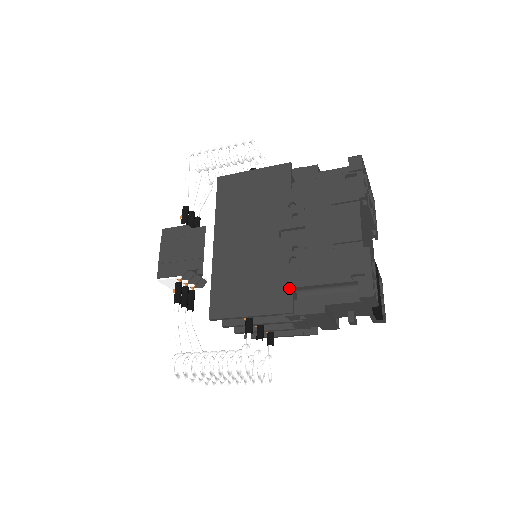
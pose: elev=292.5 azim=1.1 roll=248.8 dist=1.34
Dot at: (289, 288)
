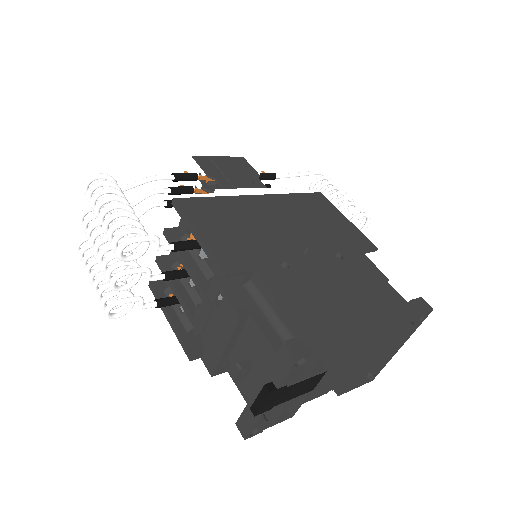
Dot at: (252, 266)
